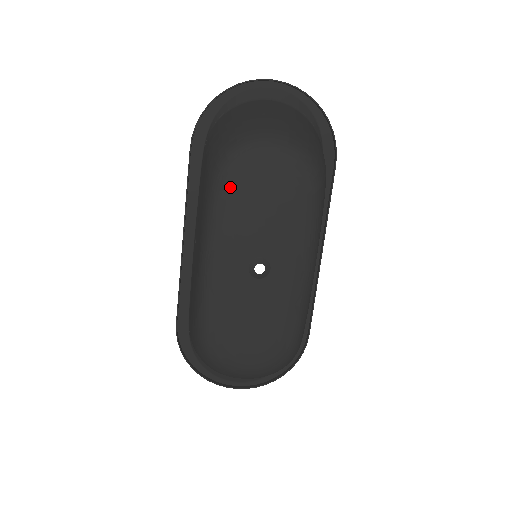
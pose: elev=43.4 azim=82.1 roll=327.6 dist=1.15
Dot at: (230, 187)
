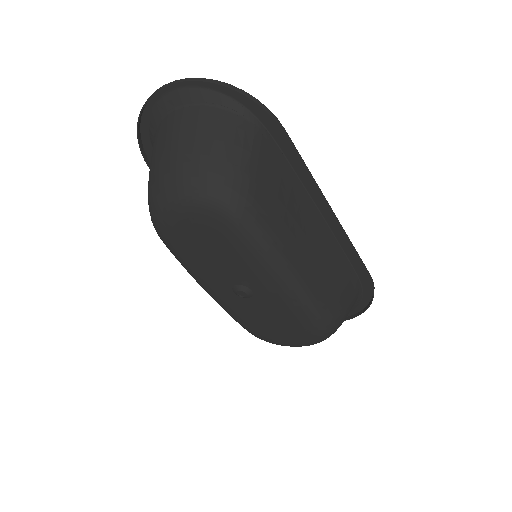
Dot at: (173, 246)
